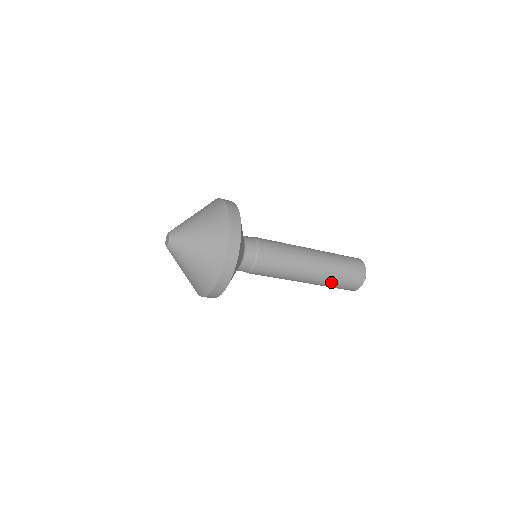
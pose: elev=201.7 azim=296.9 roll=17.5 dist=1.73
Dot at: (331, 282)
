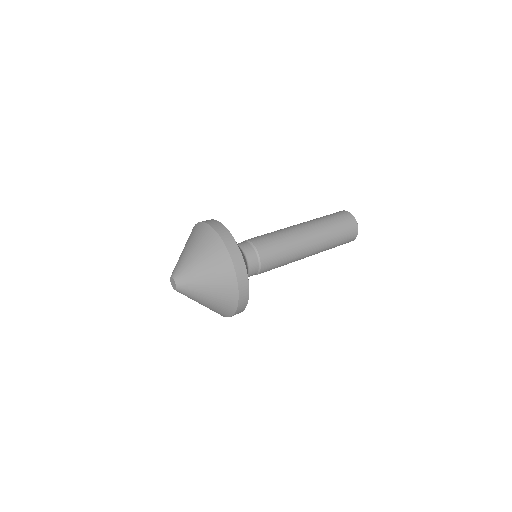
Dot at: occluded
